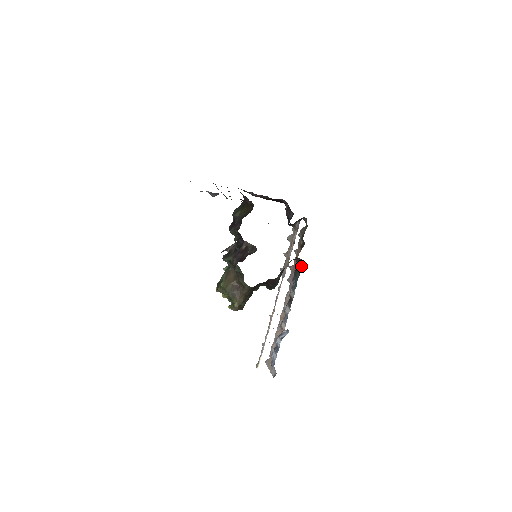
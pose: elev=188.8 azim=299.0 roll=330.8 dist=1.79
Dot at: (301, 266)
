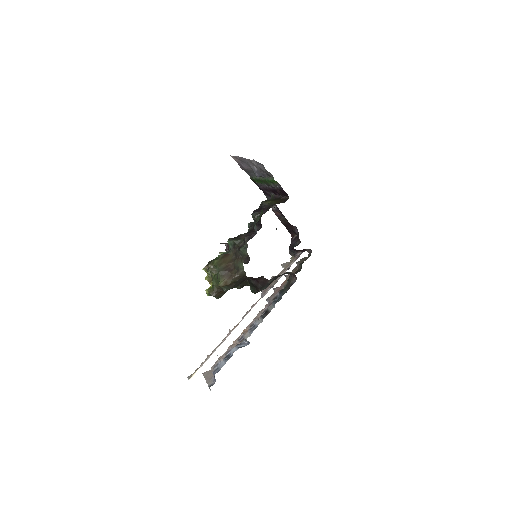
Dot at: (293, 283)
